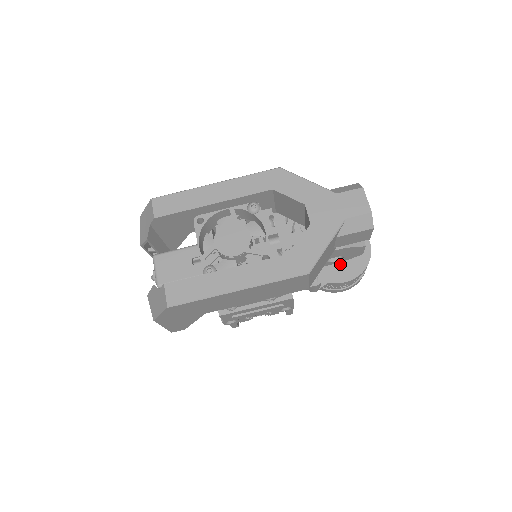
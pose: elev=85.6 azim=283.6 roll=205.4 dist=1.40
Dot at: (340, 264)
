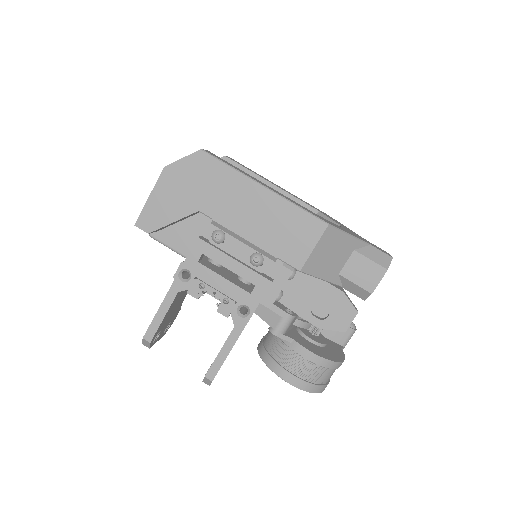
Dot at: (310, 342)
